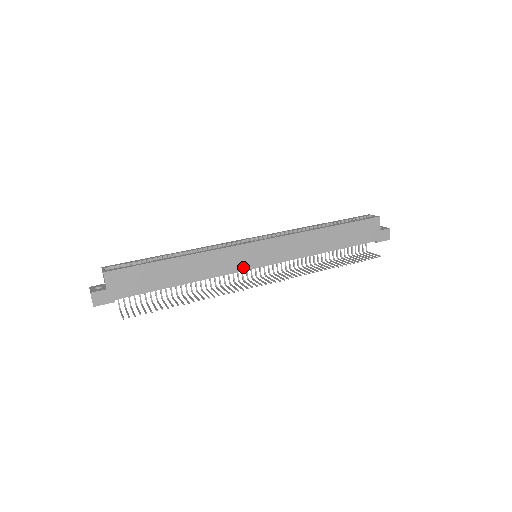
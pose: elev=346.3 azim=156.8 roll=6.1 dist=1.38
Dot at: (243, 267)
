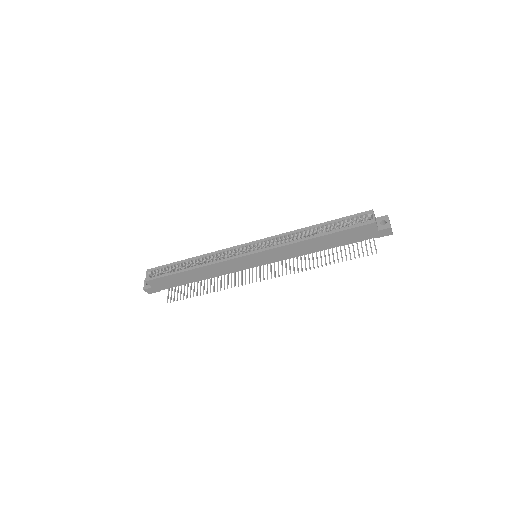
Dot at: (244, 268)
